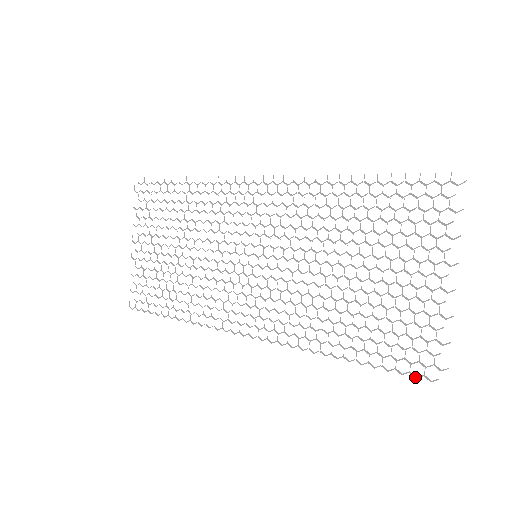
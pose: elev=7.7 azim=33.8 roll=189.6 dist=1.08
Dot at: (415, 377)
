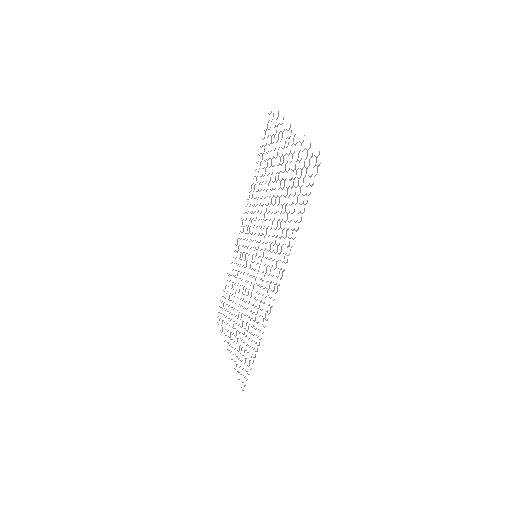
Dot at: occluded
